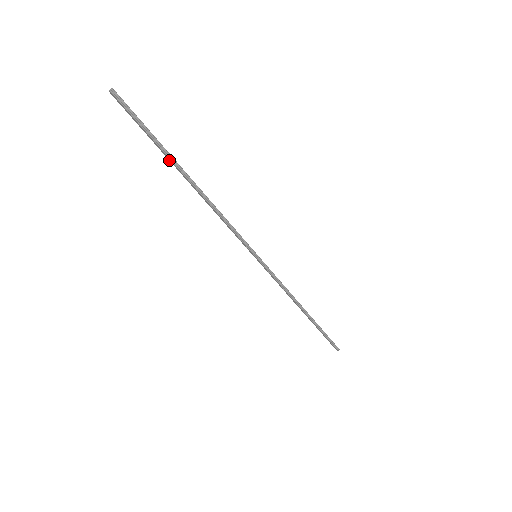
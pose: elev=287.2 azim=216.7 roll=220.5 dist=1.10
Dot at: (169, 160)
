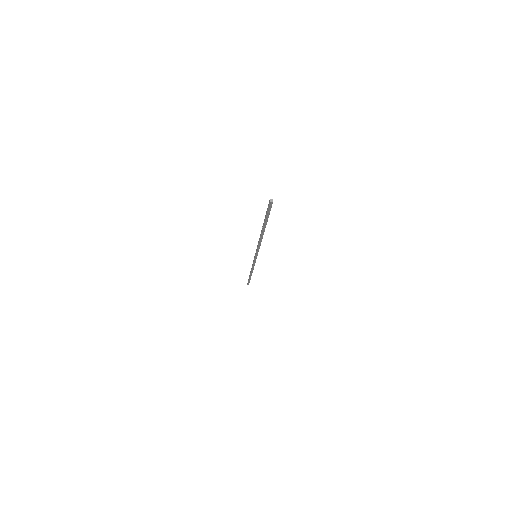
Dot at: (263, 223)
